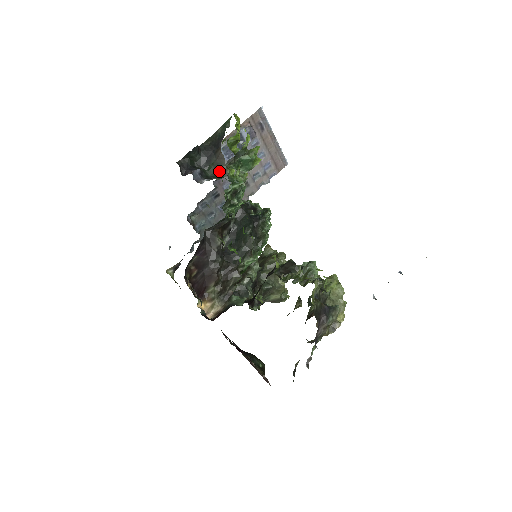
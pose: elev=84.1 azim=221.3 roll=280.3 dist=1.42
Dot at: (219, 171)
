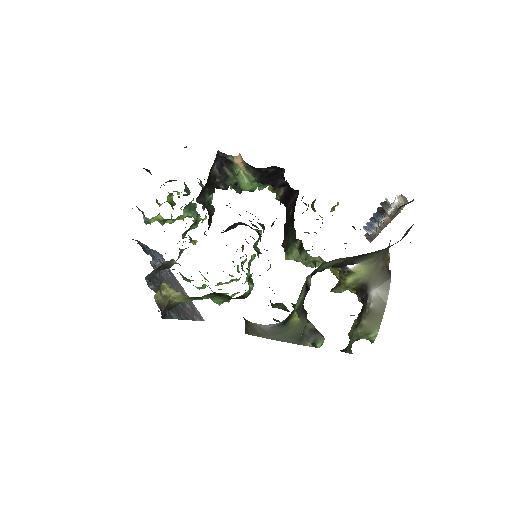
Dot at: occluded
